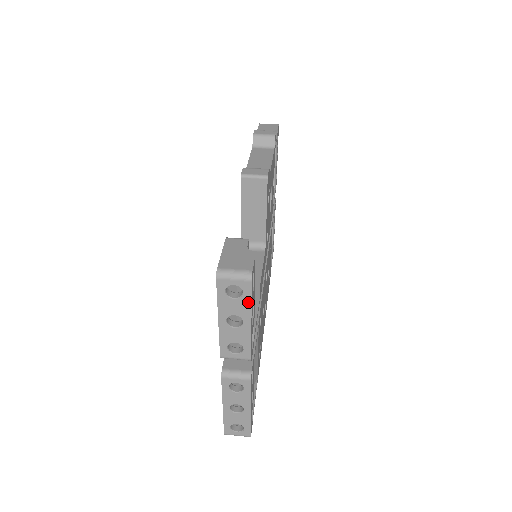
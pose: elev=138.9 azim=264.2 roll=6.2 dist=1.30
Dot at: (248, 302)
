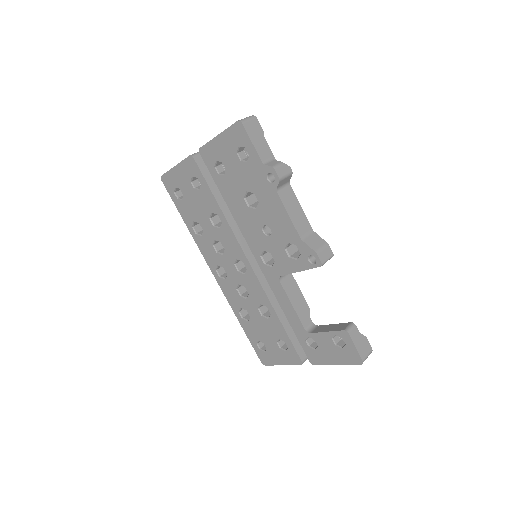
Dot at: occluded
